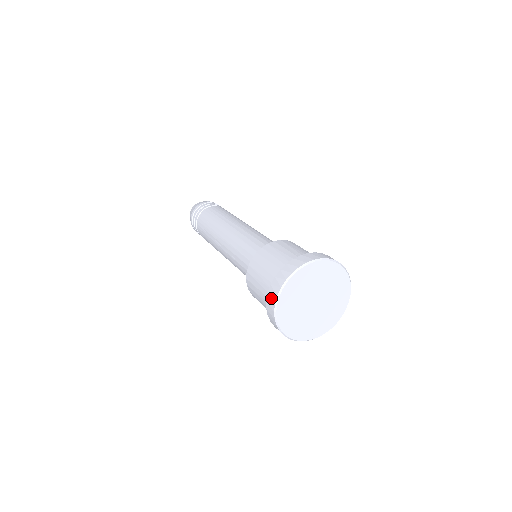
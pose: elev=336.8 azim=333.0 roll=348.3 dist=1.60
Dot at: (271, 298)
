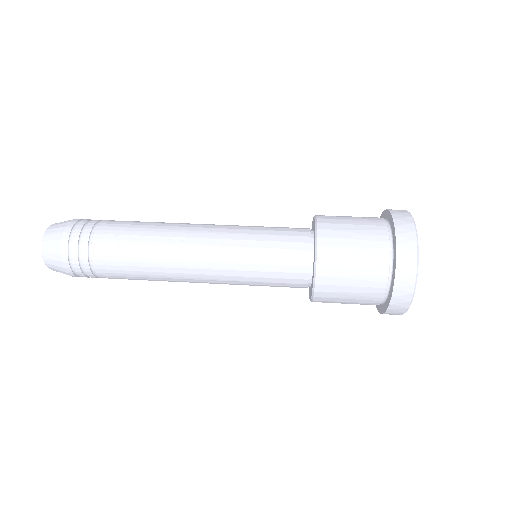
Dot at: (407, 259)
